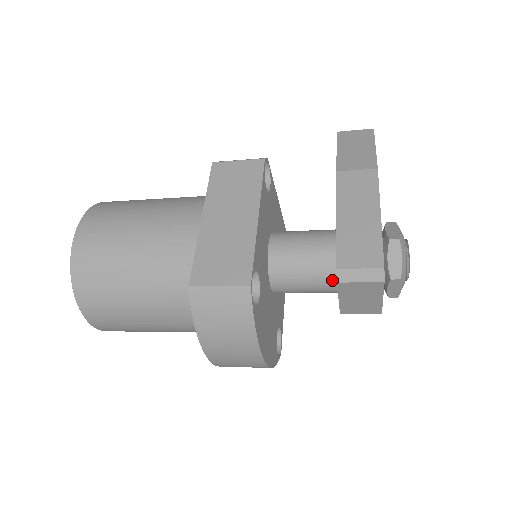
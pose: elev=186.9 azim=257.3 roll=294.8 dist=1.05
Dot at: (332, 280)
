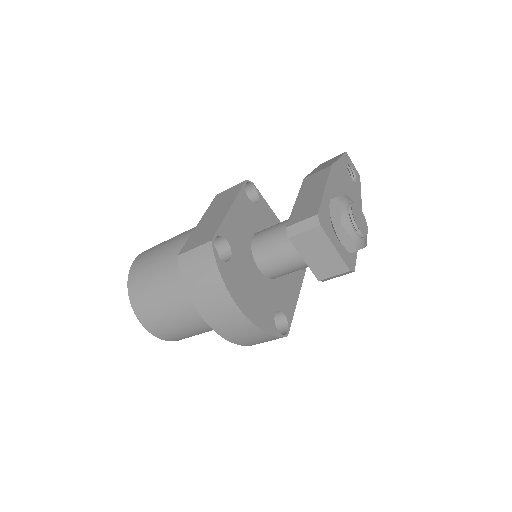
Dot at: occluded
